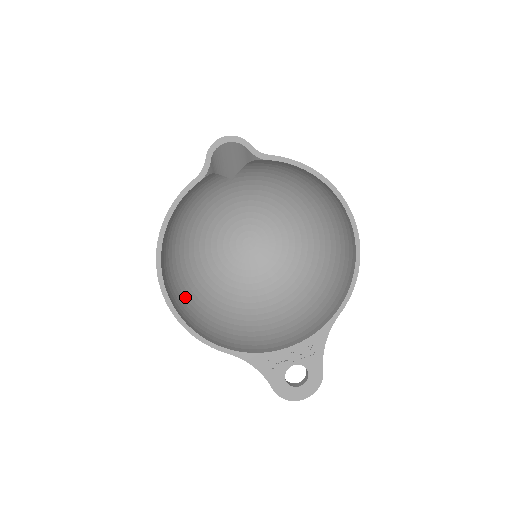
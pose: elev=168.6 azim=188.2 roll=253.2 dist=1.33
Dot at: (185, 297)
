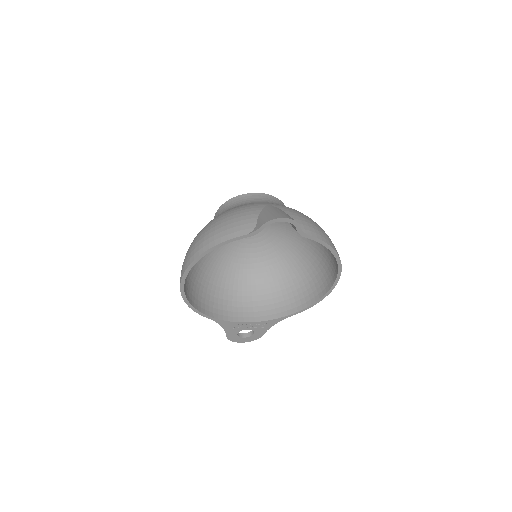
Dot at: (190, 270)
